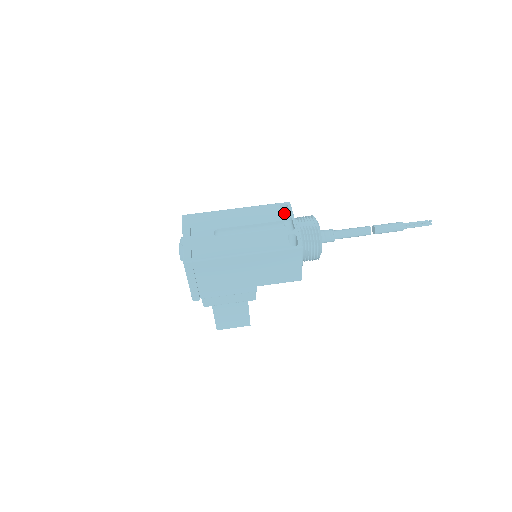
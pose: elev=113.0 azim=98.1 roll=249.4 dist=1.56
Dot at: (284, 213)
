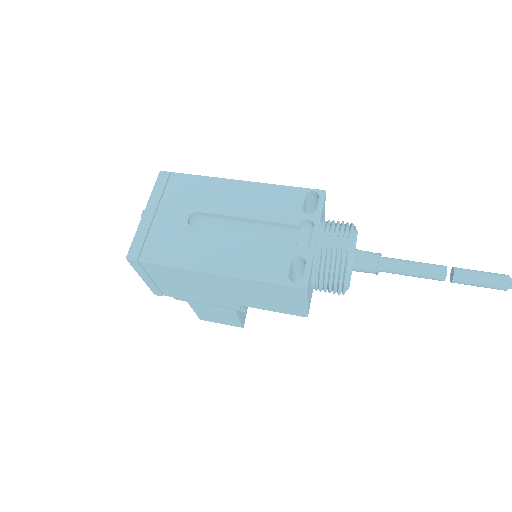
Dot at: (315, 203)
